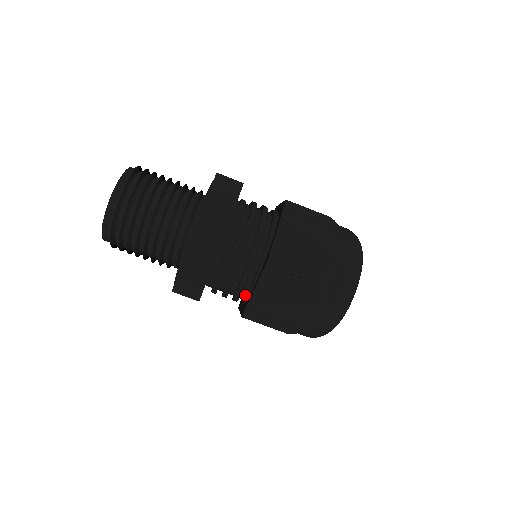
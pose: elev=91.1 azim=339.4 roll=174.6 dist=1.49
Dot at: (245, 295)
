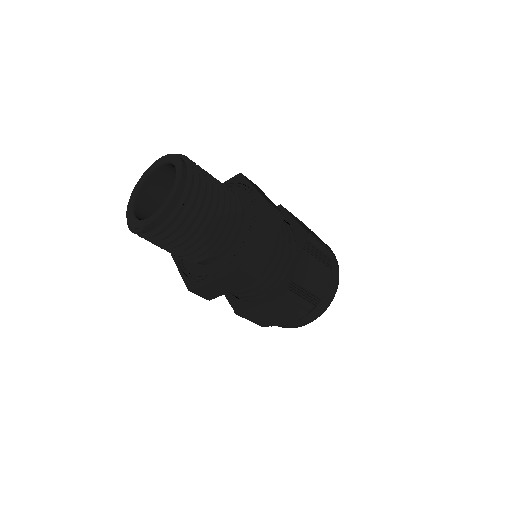
Dot at: (274, 280)
